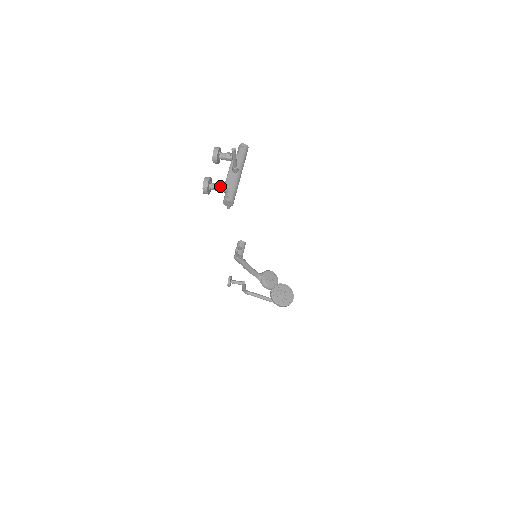
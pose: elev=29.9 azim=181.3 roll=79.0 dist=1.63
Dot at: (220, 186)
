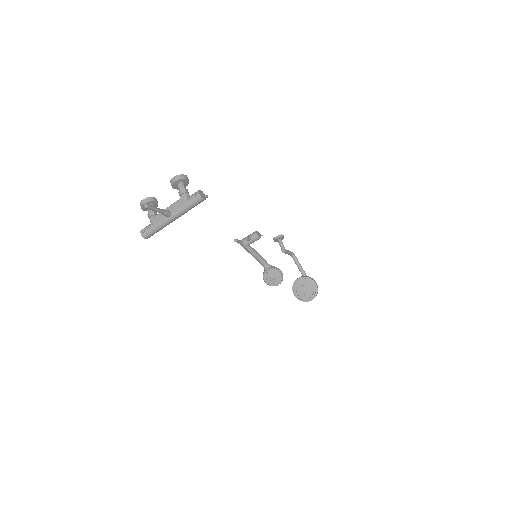
Dot at: (149, 216)
